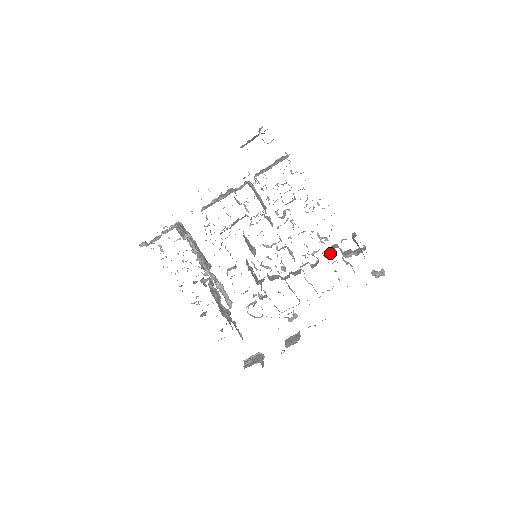
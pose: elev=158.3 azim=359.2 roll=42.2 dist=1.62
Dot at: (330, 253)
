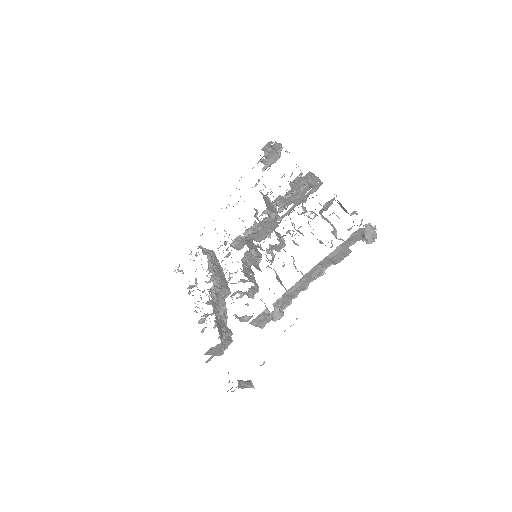
Dot at: occluded
